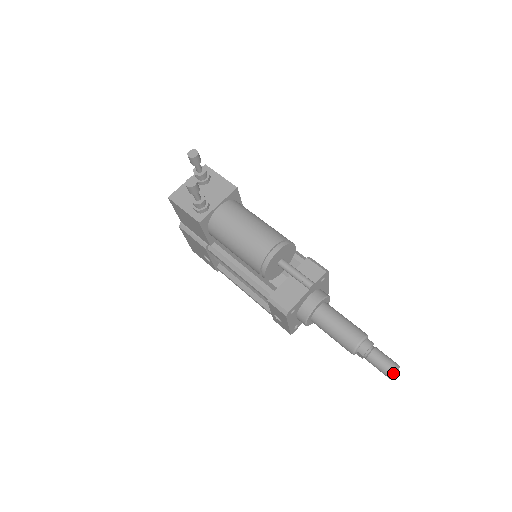
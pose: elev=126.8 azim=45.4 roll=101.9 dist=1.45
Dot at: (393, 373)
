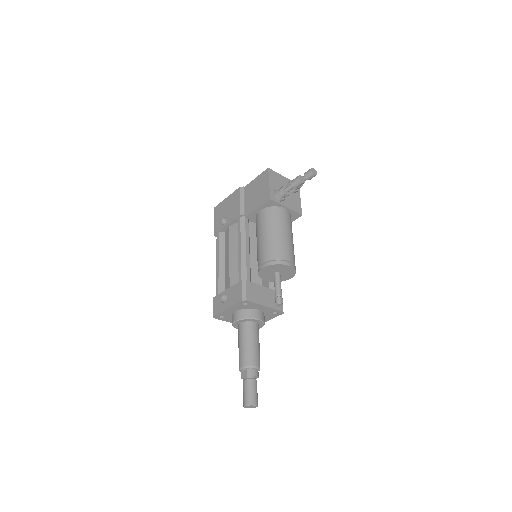
Dot at: (252, 404)
